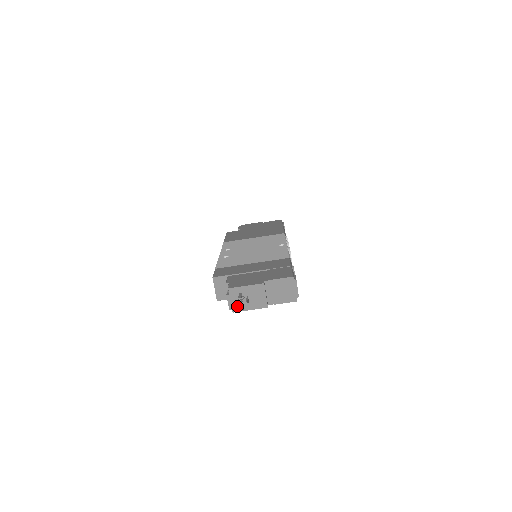
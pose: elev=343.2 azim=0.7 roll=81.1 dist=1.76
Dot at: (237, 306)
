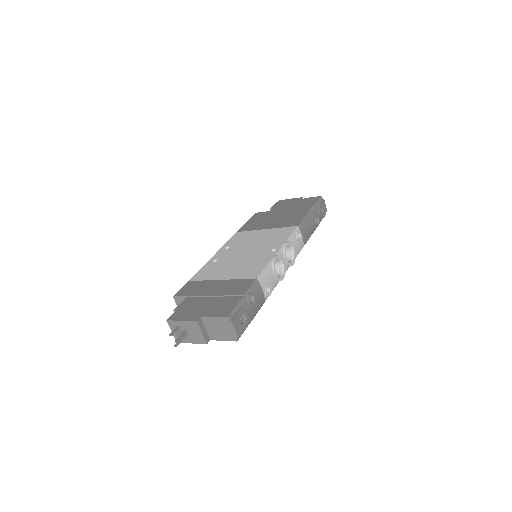
Dot at: occluded
